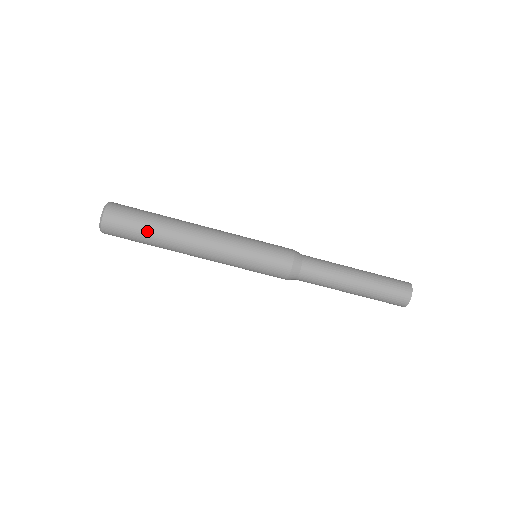
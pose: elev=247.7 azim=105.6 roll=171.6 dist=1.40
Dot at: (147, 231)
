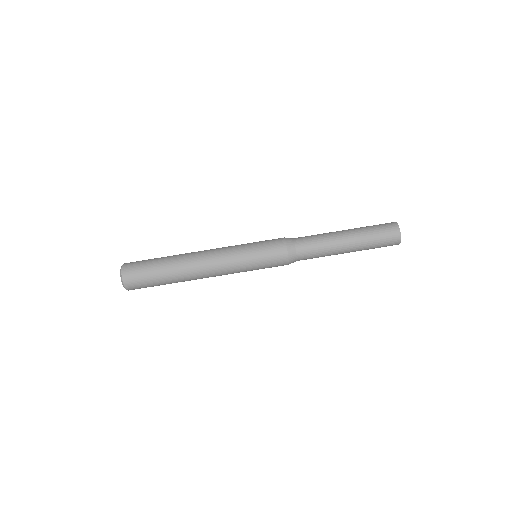
Dot at: (162, 279)
